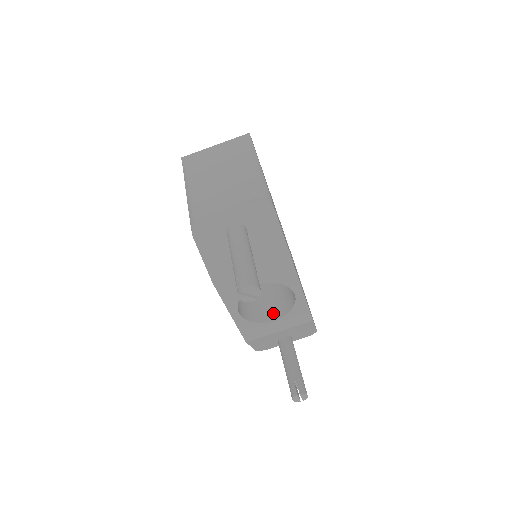
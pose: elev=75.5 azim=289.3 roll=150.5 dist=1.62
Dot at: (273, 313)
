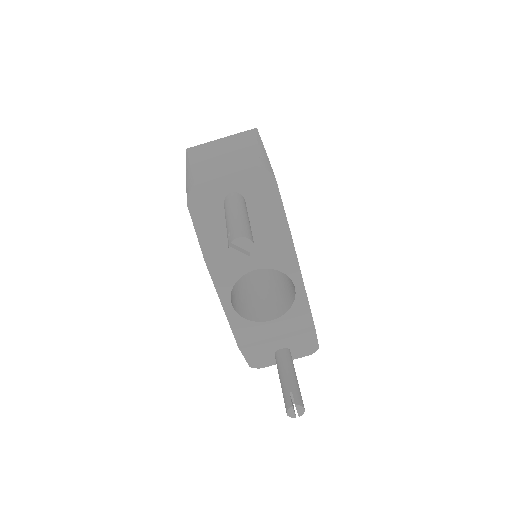
Dot at: (270, 313)
